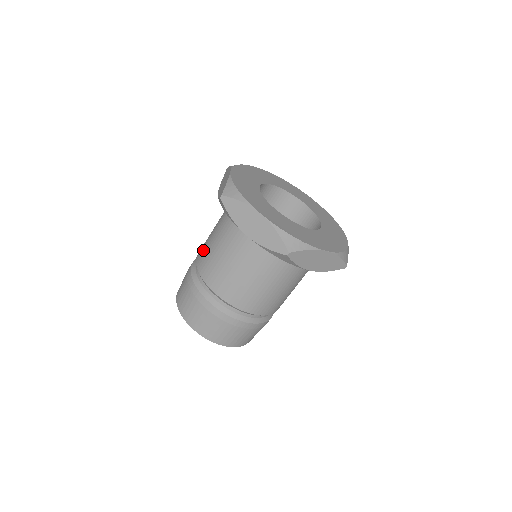
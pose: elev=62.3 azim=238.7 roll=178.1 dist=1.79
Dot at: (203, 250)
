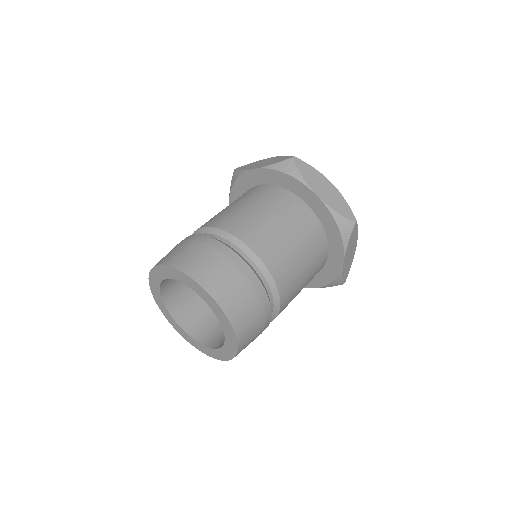
Dot at: (226, 217)
